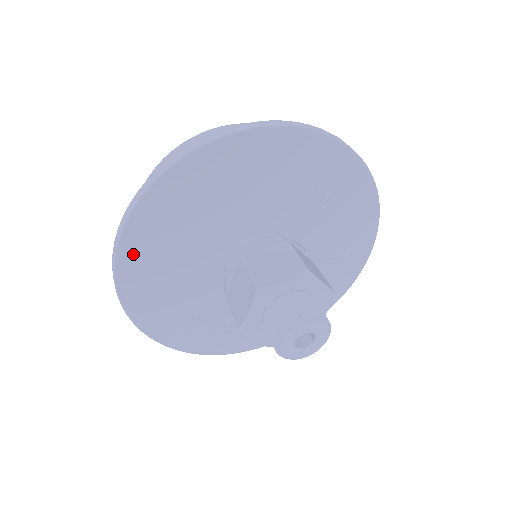
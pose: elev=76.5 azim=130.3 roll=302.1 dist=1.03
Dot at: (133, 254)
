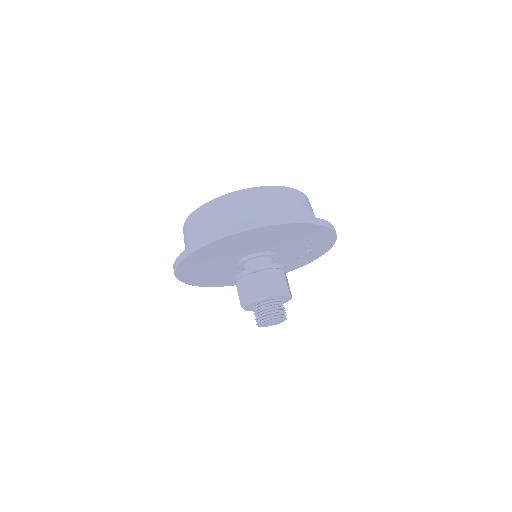
Dot at: (202, 252)
